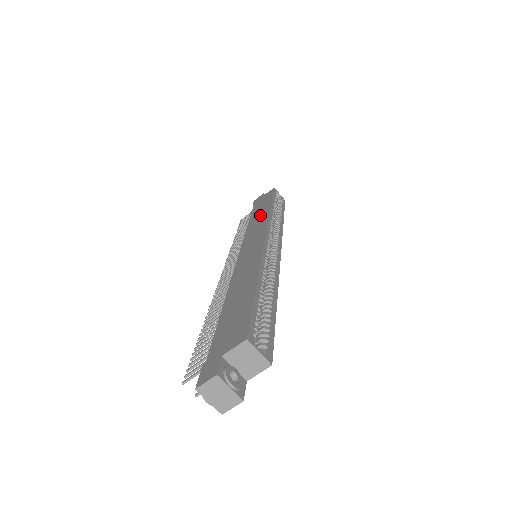
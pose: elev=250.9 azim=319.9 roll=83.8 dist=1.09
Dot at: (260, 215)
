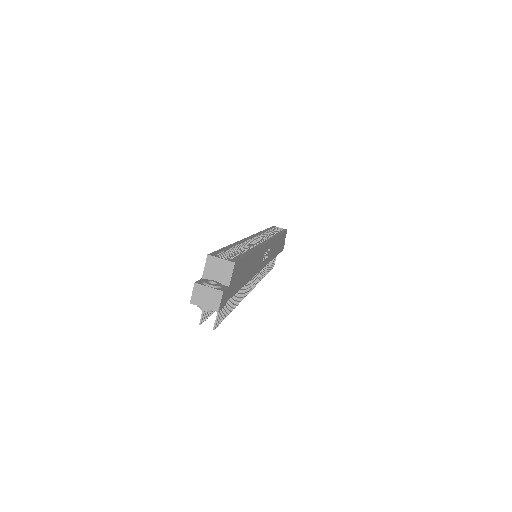
Dot at: occluded
